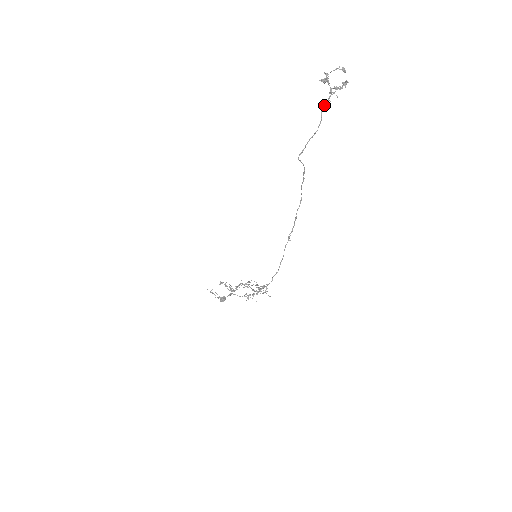
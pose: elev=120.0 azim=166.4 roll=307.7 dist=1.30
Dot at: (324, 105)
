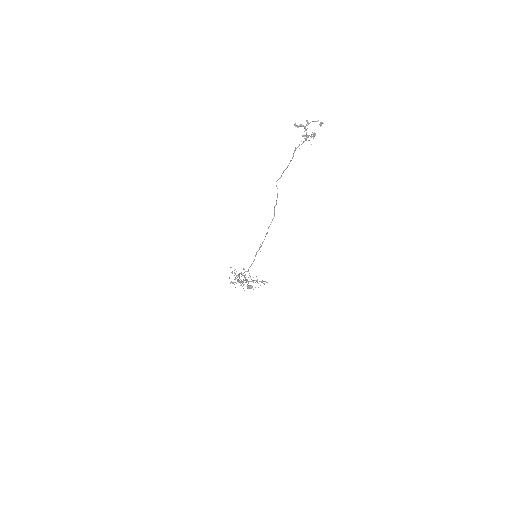
Dot at: occluded
